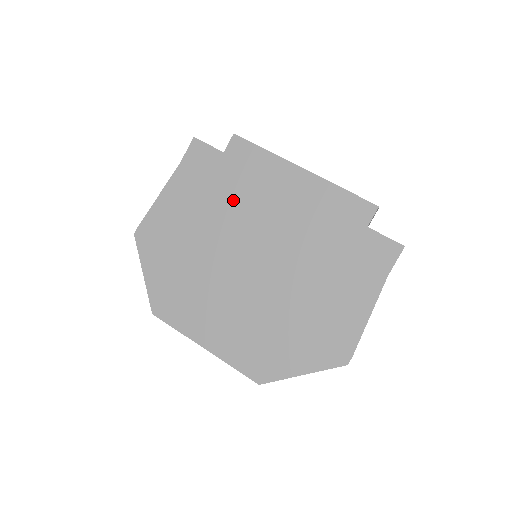
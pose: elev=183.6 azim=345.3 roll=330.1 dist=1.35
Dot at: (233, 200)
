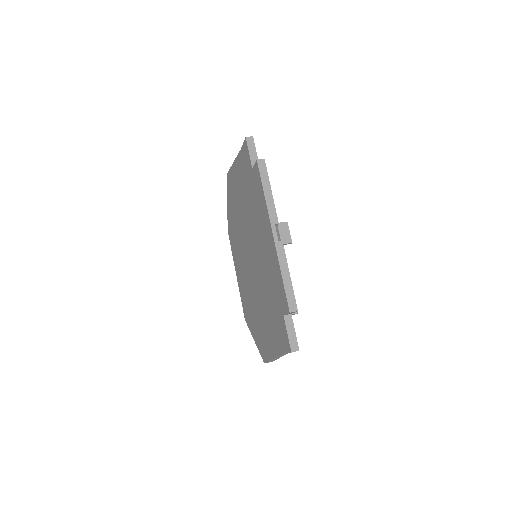
Dot at: (251, 209)
